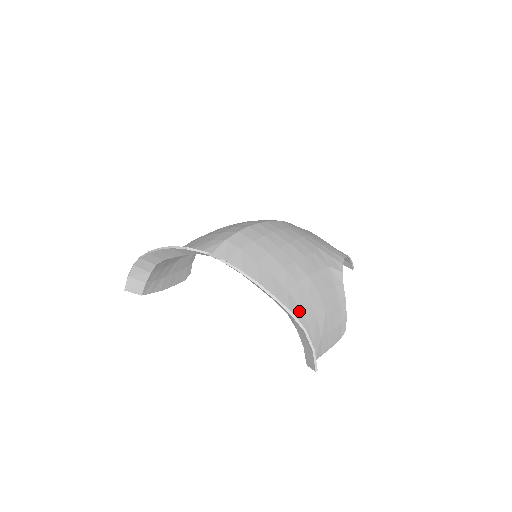
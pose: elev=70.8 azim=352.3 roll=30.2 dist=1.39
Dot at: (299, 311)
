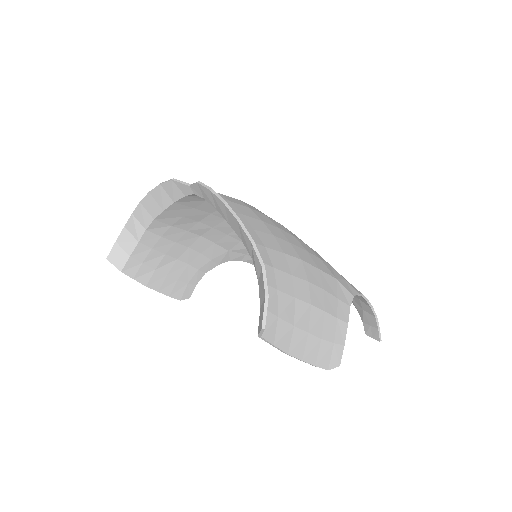
Dot at: (271, 270)
